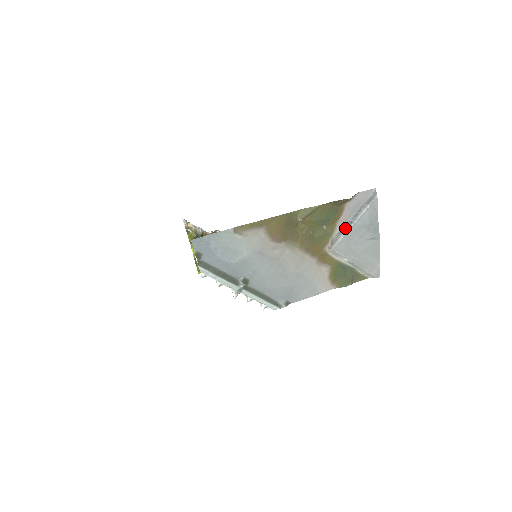
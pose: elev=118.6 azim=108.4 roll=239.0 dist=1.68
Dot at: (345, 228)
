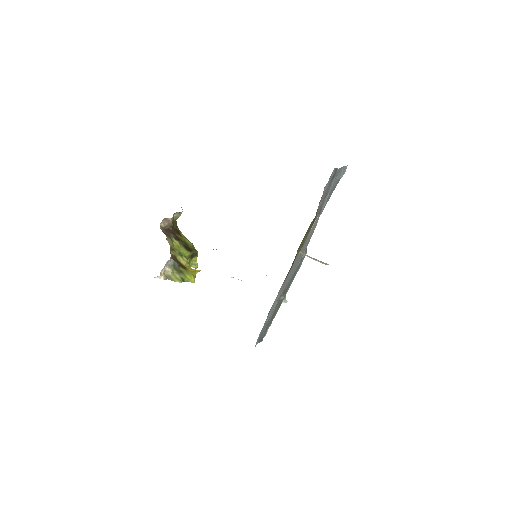
Dot at: (323, 201)
